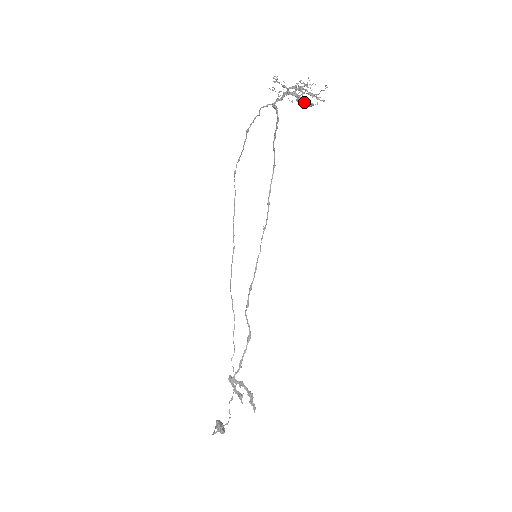
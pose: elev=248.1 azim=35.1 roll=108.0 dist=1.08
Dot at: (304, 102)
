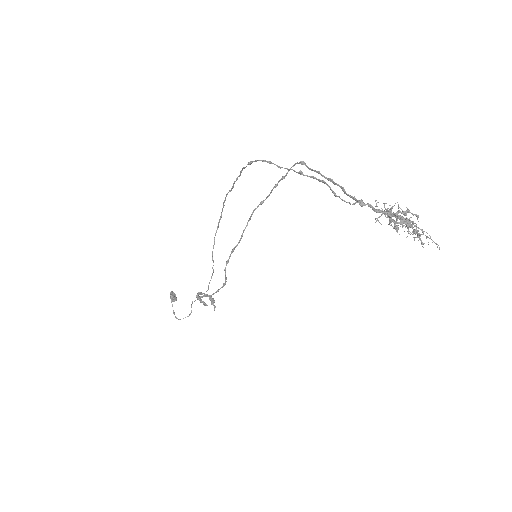
Dot at: occluded
